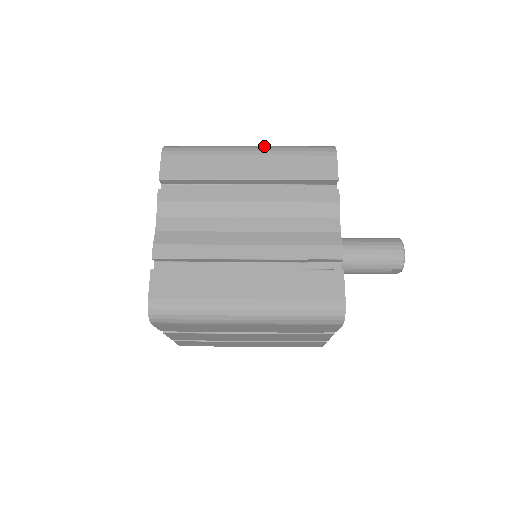
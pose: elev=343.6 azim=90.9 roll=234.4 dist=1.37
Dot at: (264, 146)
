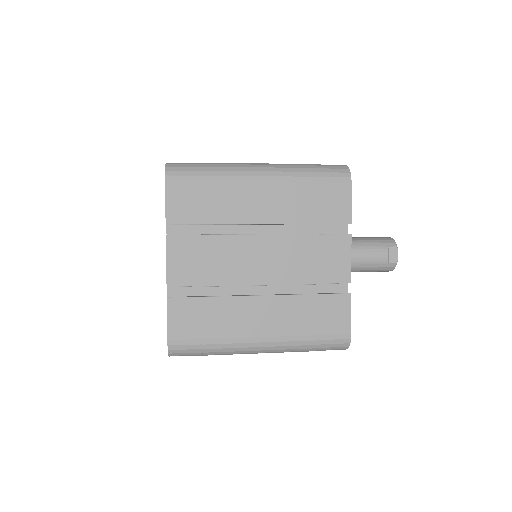
Dot at: occluded
